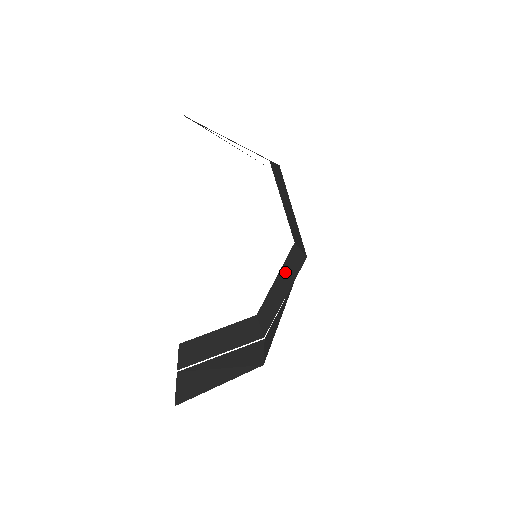
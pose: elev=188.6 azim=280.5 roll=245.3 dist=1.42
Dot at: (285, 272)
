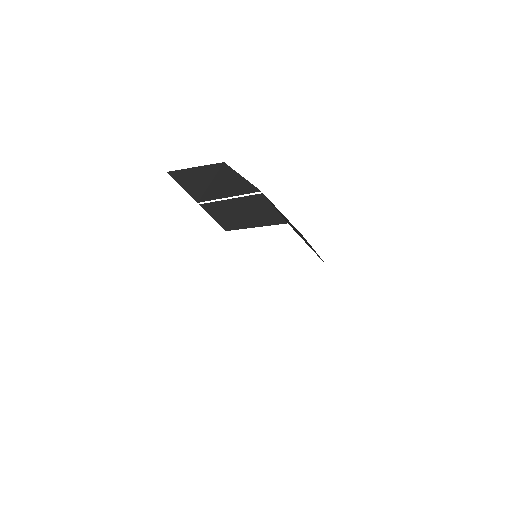
Dot at: occluded
